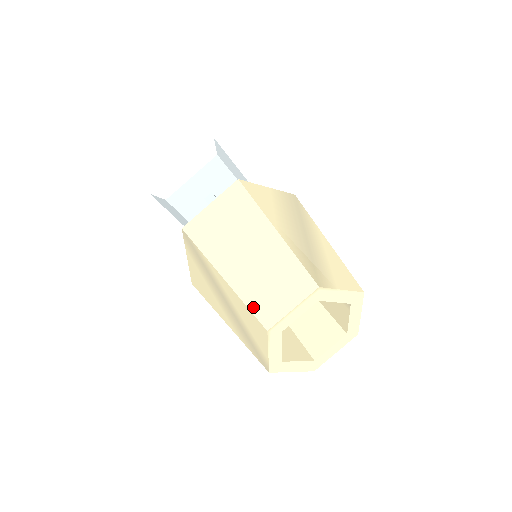
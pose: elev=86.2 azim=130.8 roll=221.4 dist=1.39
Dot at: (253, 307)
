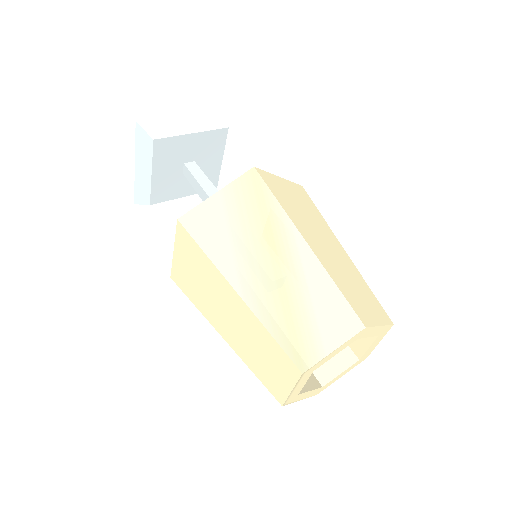
Dot at: (261, 379)
